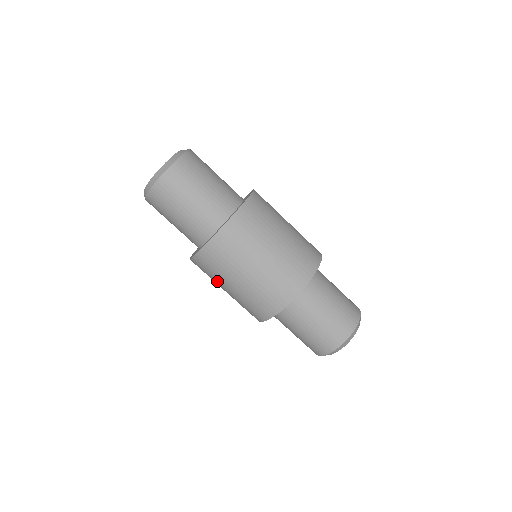
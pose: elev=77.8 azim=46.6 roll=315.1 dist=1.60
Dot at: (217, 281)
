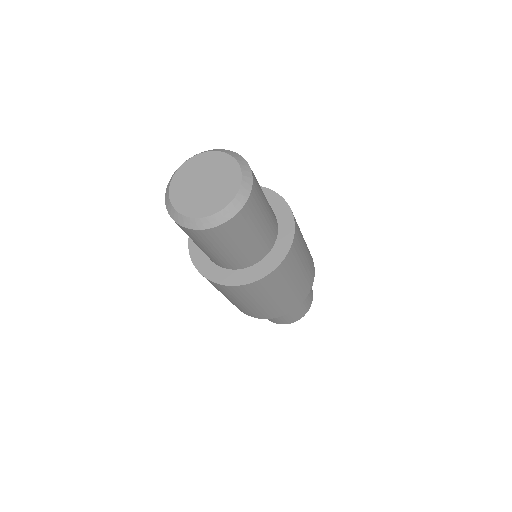
Dot at: occluded
